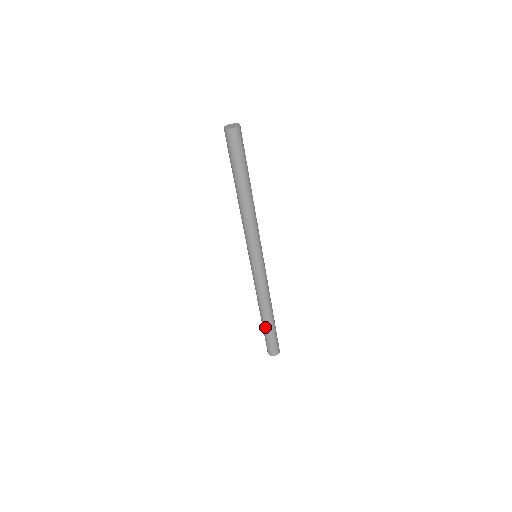
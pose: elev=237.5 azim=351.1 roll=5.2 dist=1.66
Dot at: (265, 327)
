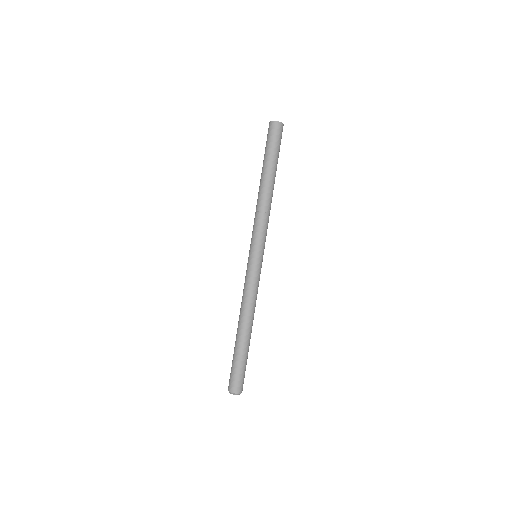
Dot at: (235, 345)
